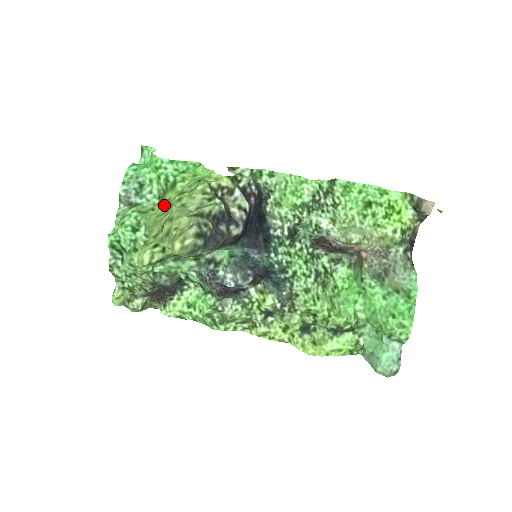
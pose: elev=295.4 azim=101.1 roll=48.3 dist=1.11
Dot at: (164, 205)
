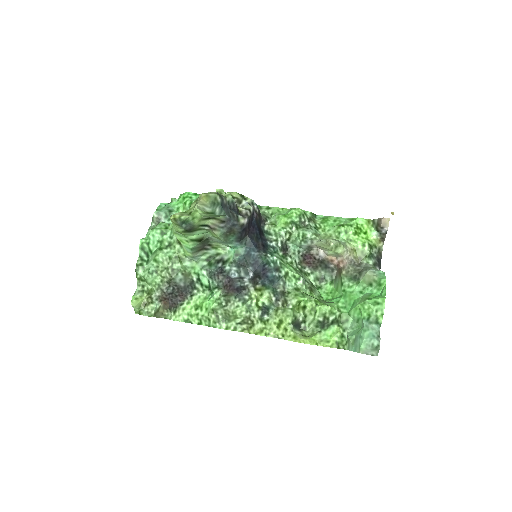
Dot at: occluded
